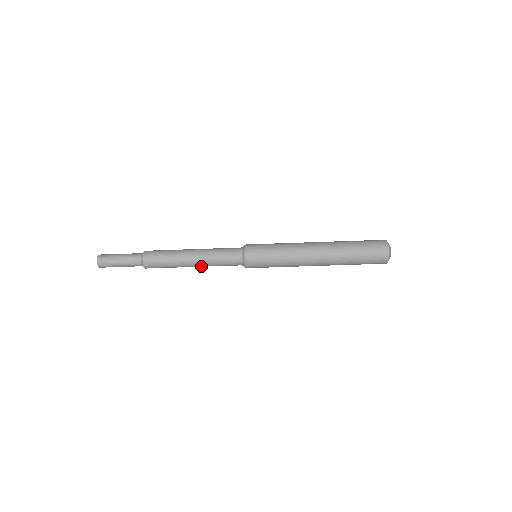
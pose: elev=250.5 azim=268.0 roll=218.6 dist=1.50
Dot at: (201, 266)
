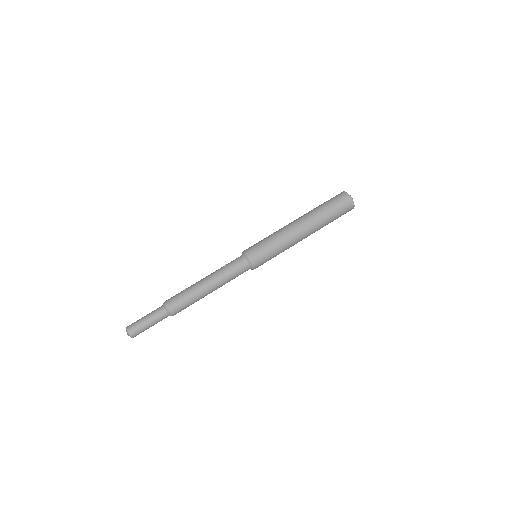
Dot at: (216, 285)
